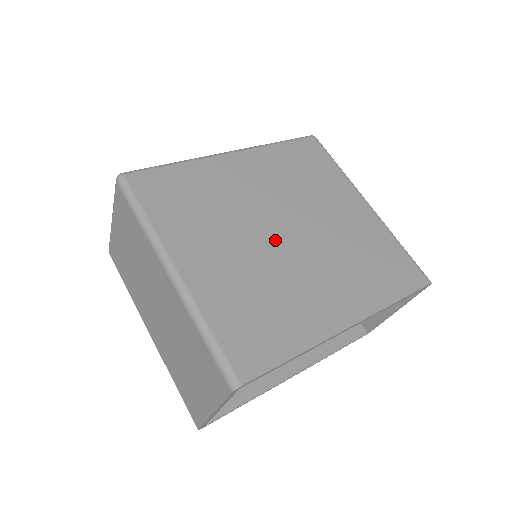
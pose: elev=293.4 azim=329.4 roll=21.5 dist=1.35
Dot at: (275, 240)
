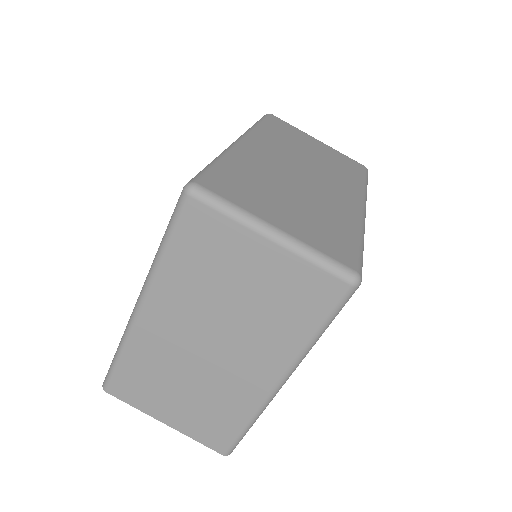
Dot at: occluded
